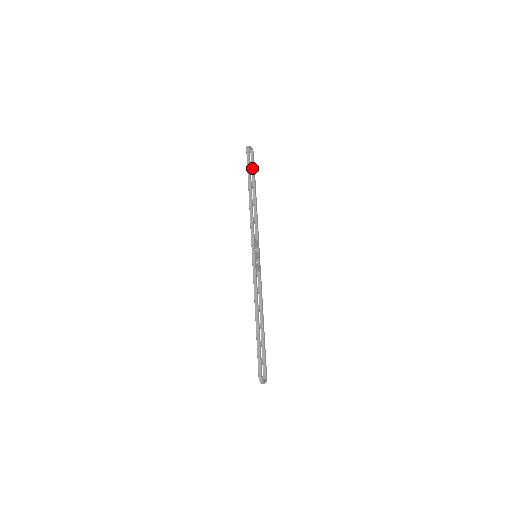
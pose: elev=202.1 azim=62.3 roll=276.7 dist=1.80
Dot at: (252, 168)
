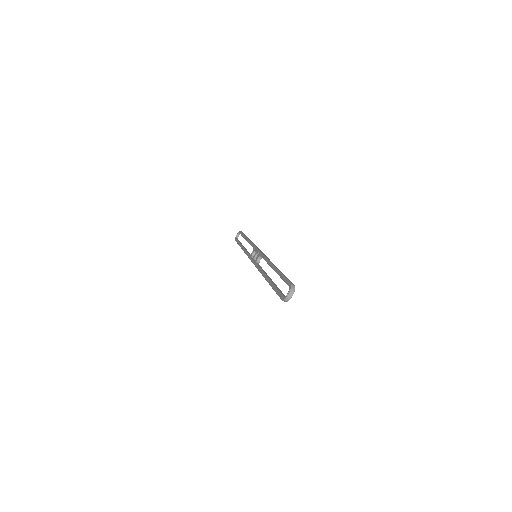
Dot at: (239, 241)
